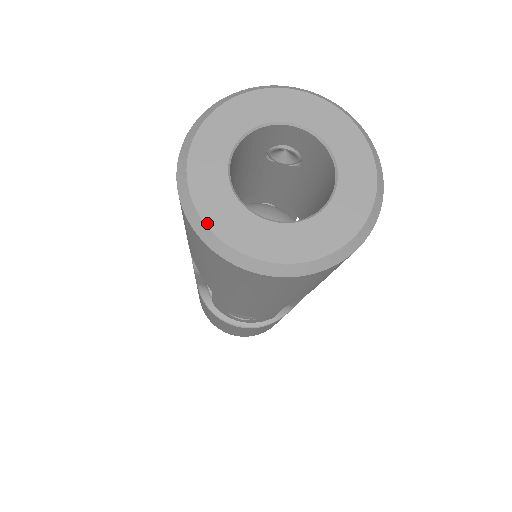
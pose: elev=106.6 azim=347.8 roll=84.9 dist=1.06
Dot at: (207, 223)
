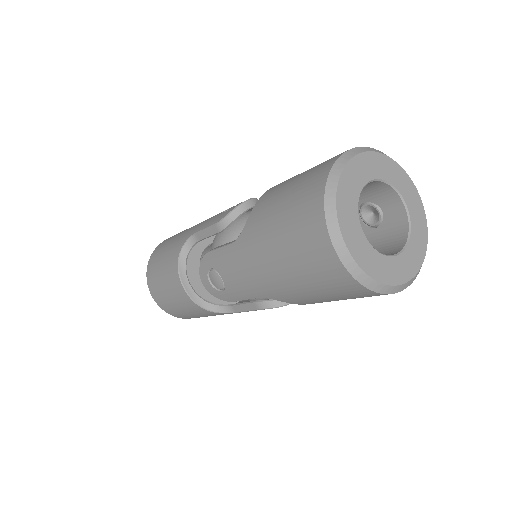
Dot at: (337, 196)
